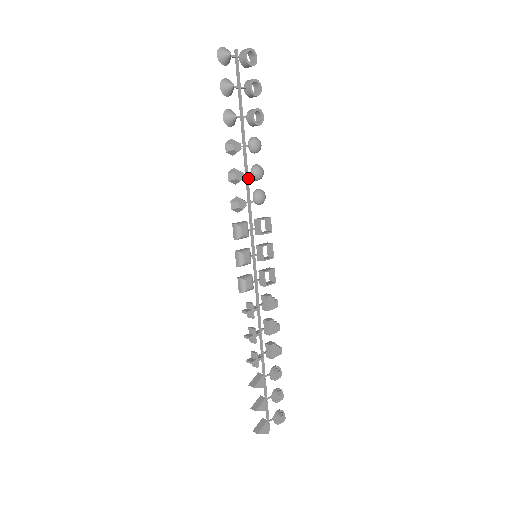
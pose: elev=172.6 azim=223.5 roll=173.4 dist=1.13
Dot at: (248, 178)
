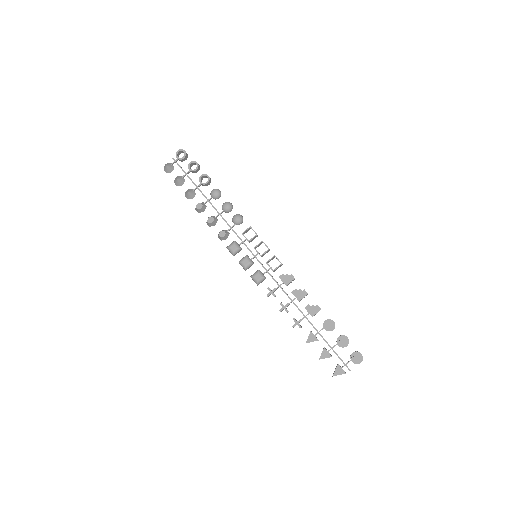
Dot at: (221, 216)
